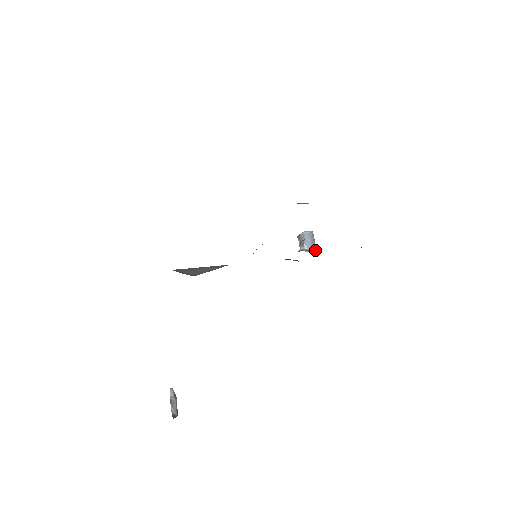
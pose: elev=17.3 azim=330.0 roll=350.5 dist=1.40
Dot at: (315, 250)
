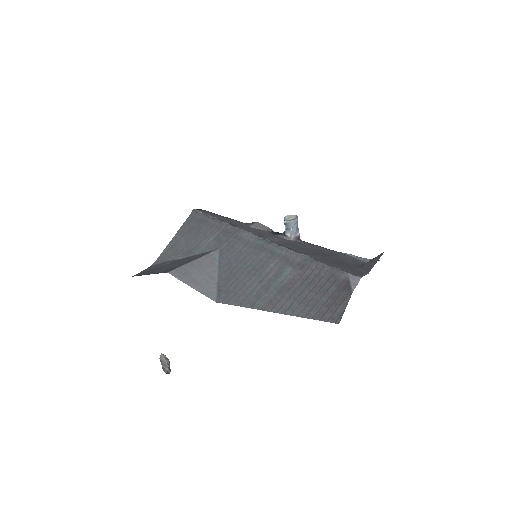
Dot at: (298, 235)
